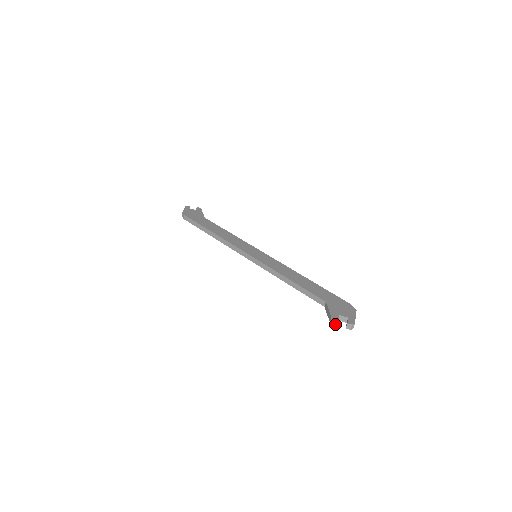
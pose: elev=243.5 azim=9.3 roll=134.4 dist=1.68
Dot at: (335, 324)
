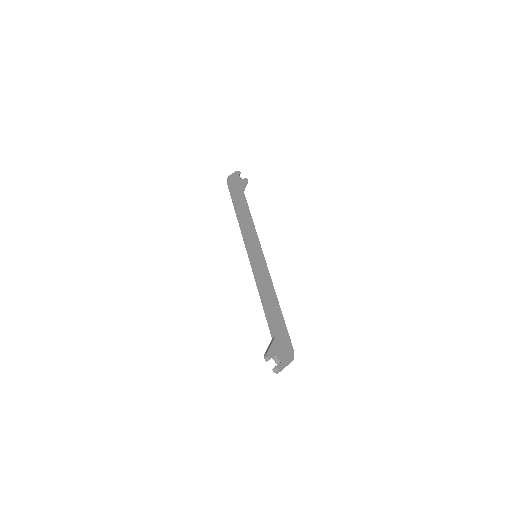
Dot at: (266, 360)
